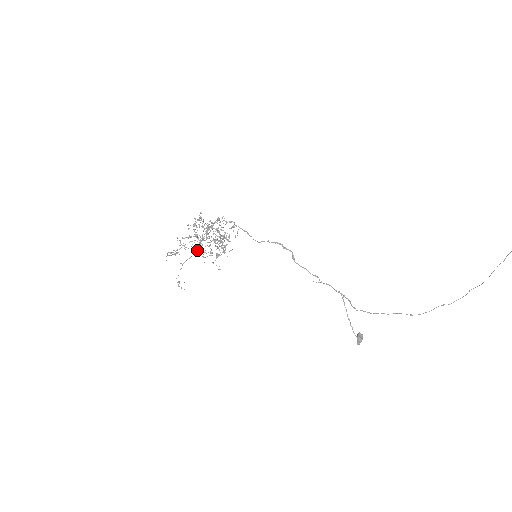
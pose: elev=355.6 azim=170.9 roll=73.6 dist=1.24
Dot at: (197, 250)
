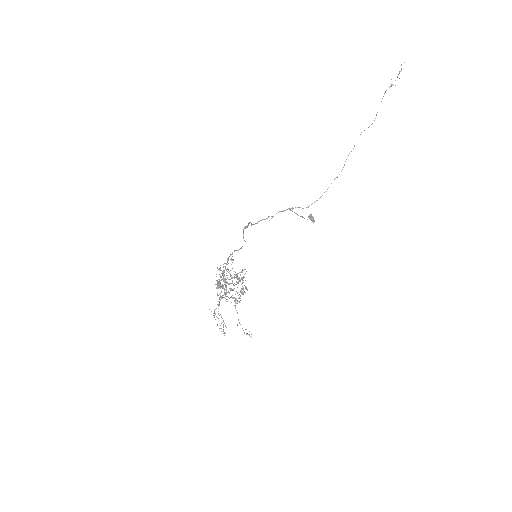
Dot at: occluded
